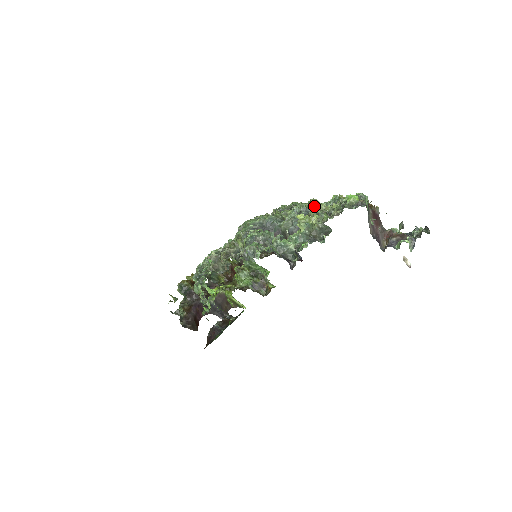
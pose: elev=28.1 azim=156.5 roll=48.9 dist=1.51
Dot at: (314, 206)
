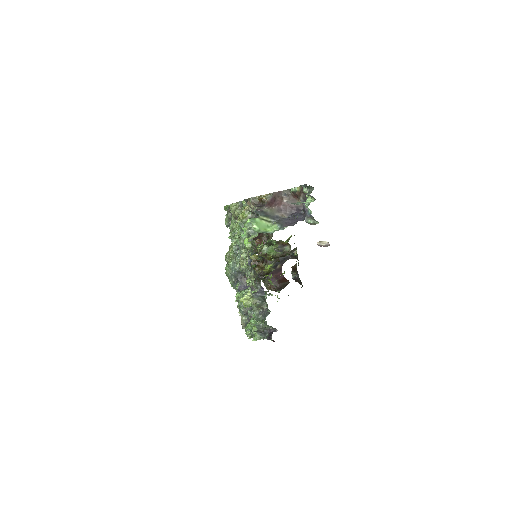
Dot at: occluded
